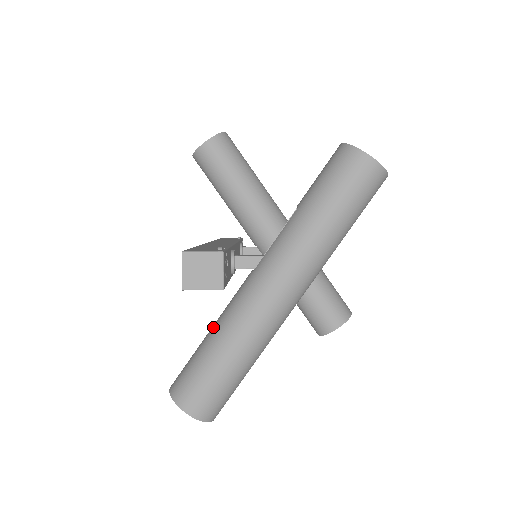
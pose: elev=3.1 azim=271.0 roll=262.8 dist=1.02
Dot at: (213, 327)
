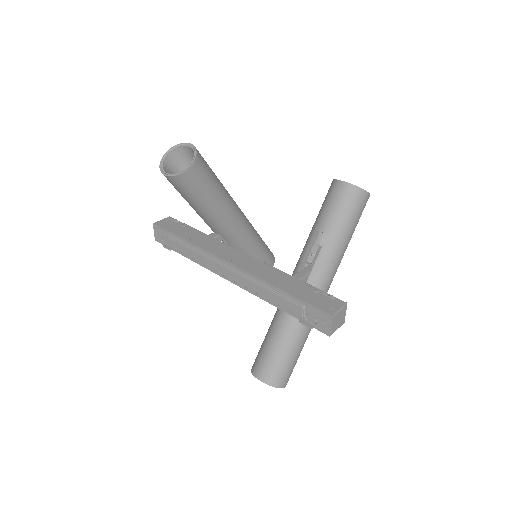
Dot at: (284, 331)
